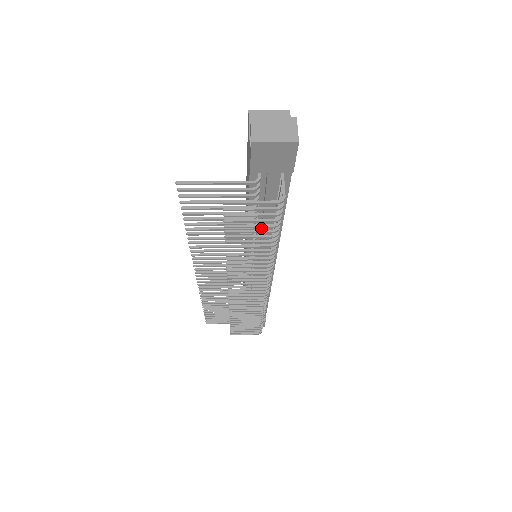
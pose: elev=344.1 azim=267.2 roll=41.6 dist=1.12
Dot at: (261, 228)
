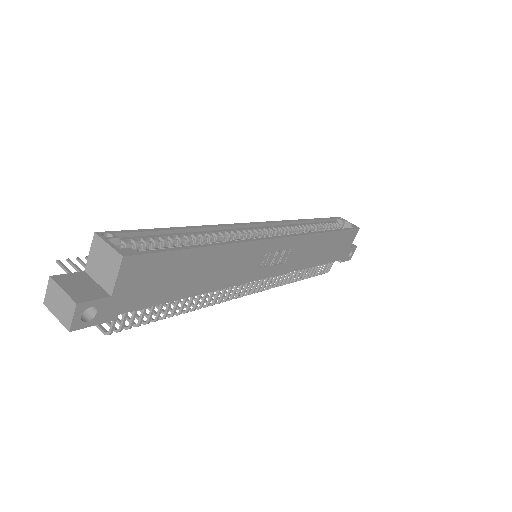
Dot at: occluded
